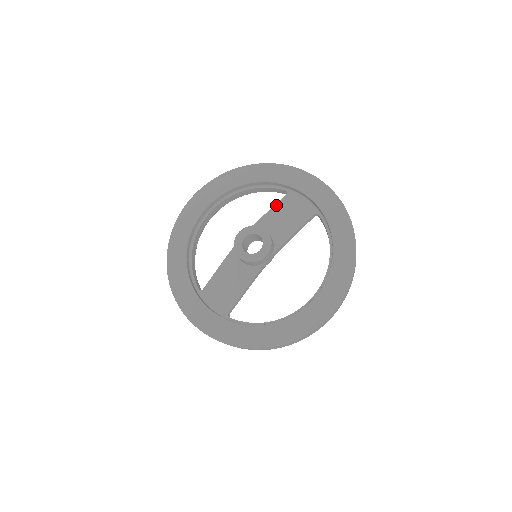
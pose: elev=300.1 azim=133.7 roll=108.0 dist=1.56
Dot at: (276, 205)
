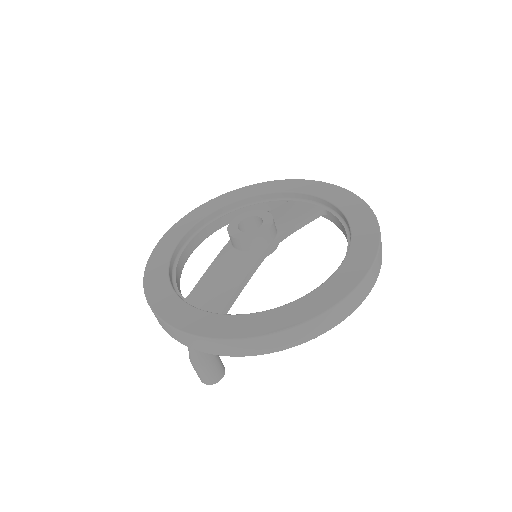
Dot at: (276, 208)
